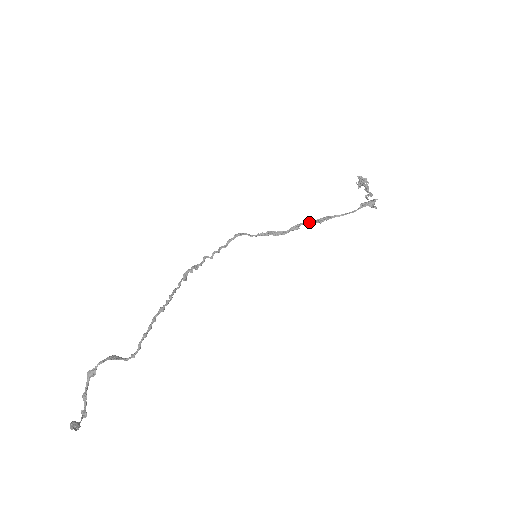
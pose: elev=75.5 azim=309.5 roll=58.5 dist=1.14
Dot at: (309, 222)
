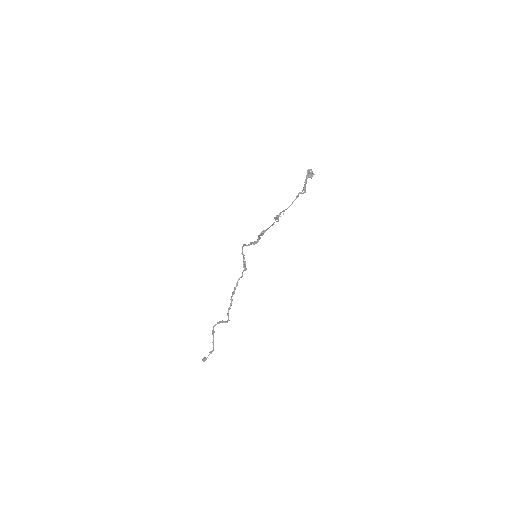
Dot at: (259, 235)
